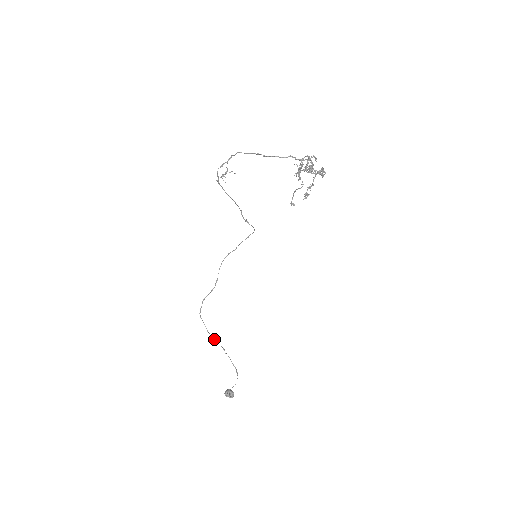
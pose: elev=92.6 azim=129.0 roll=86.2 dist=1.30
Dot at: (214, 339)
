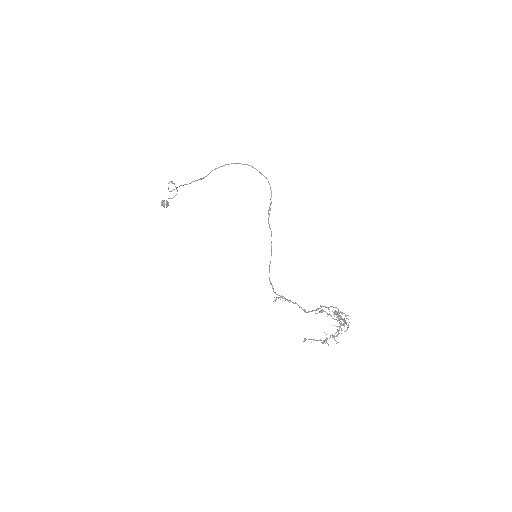
Dot at: occluded
